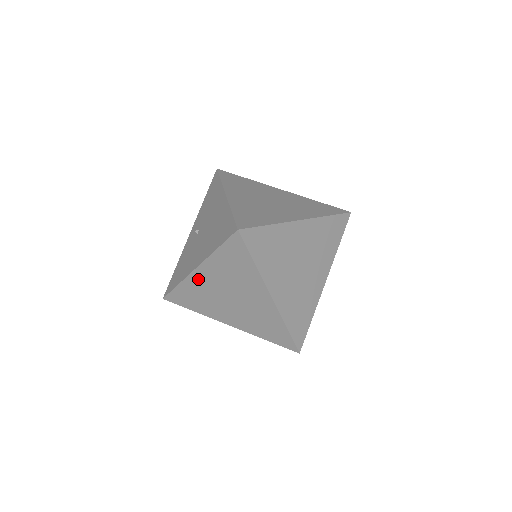
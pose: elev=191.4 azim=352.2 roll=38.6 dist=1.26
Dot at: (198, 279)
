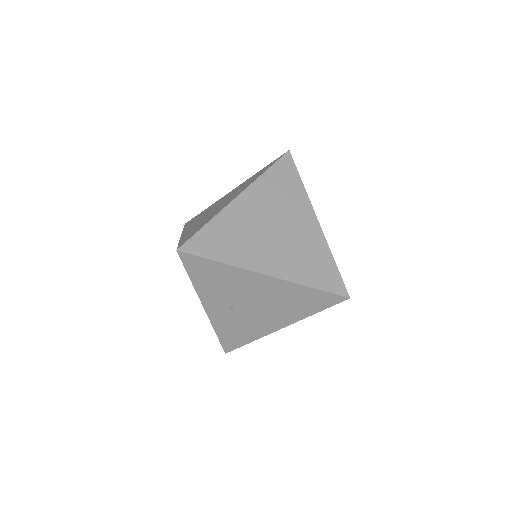
Dot at: occluded
